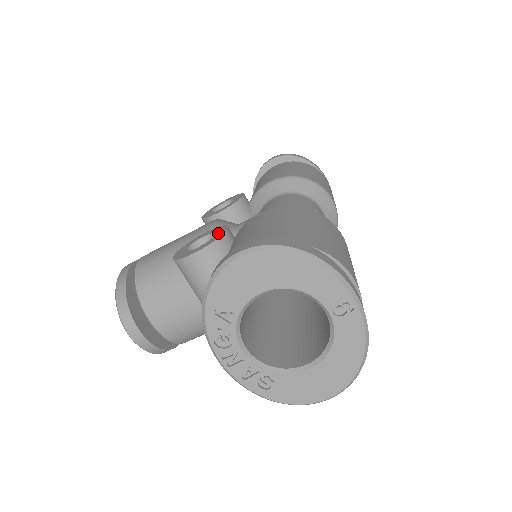
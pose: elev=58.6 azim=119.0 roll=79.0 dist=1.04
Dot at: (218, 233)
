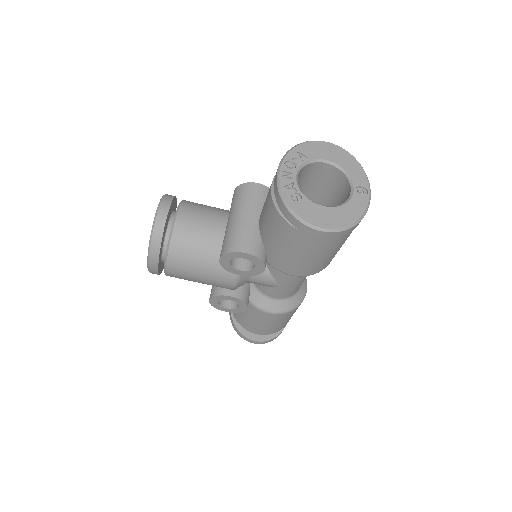
Dot at: occluded
